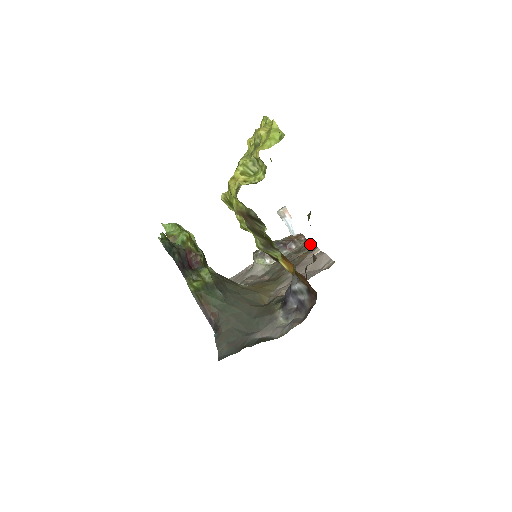
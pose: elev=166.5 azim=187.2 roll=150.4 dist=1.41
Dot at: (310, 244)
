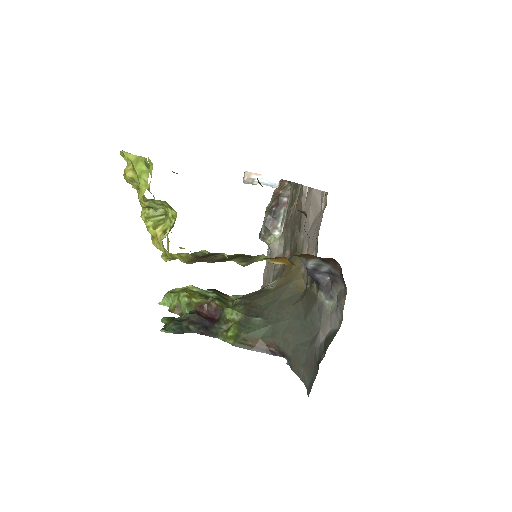
Dot at: (295, 185)
